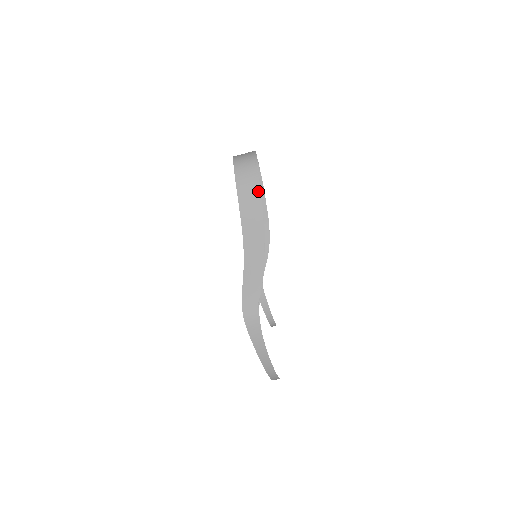
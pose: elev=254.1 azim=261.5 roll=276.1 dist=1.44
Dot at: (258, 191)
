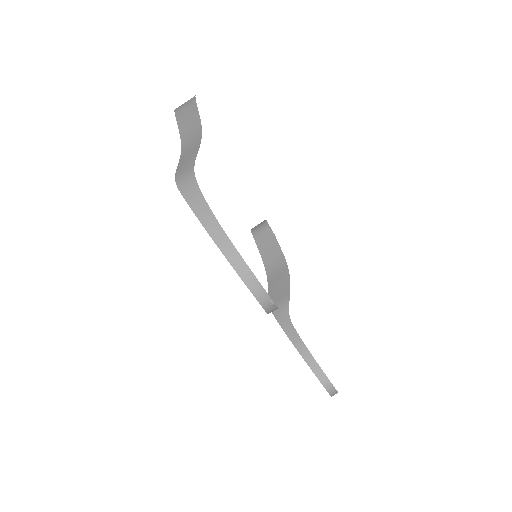
Dot at: (194, 104)
